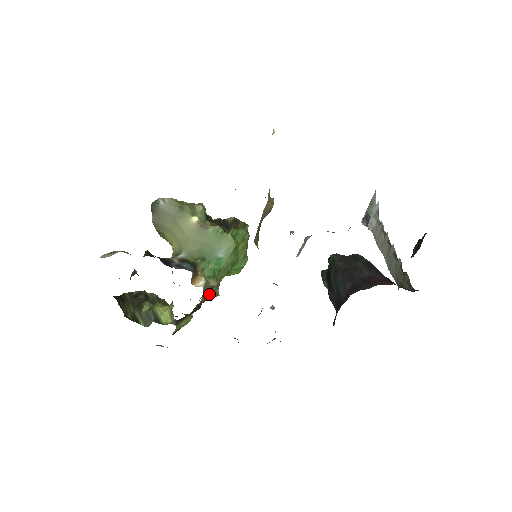
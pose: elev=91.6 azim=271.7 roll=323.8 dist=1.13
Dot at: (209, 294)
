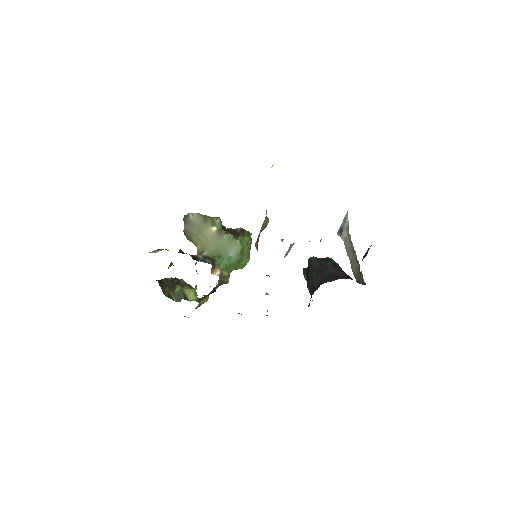
Dot at: (222, 281)
